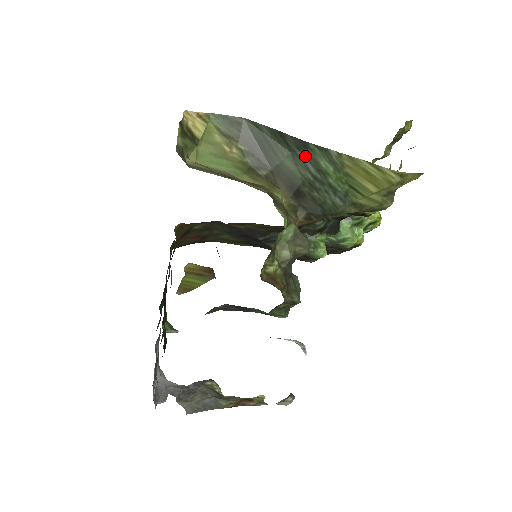
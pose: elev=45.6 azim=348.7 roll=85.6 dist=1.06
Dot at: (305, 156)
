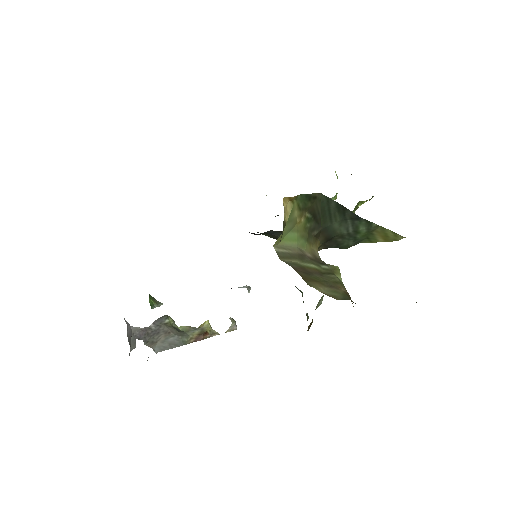
Dot at: (352, 223)
